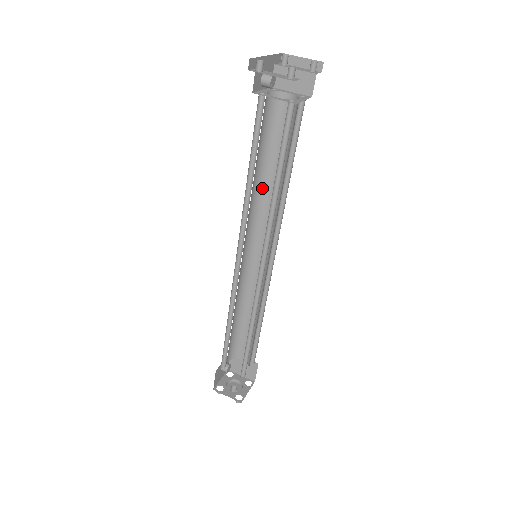
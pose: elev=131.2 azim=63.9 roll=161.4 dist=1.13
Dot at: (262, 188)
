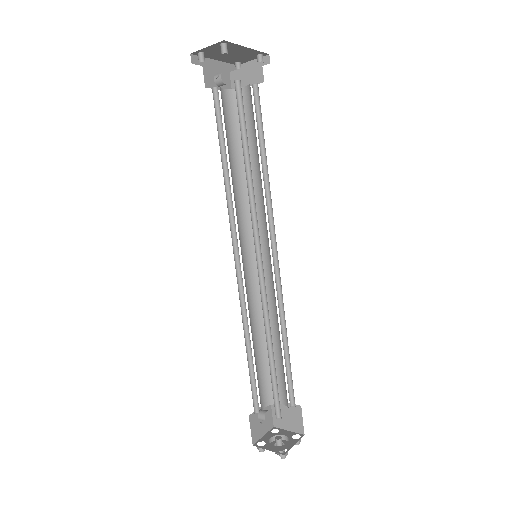
Dot at: (246, 185)
